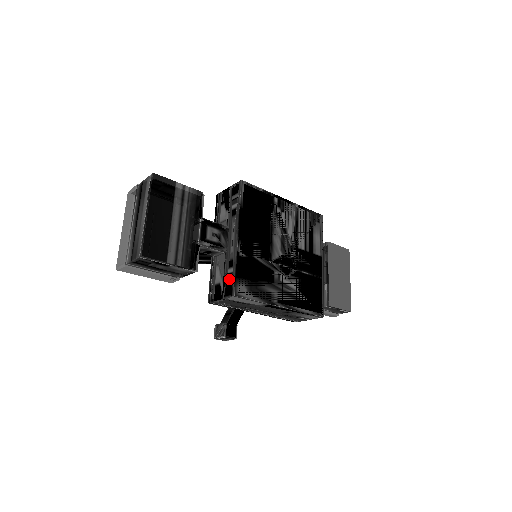
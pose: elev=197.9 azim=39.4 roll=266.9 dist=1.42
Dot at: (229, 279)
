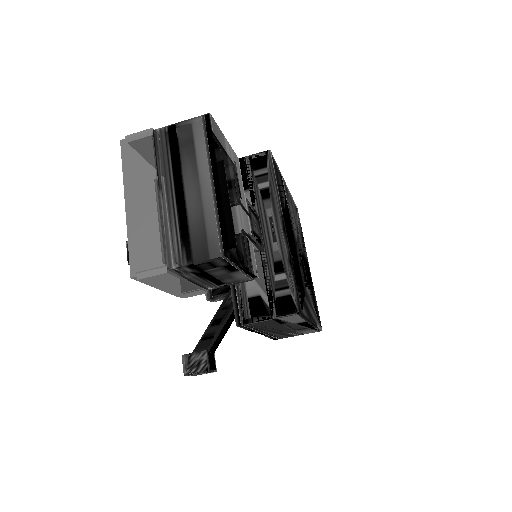
Dot at: (282, 289)
